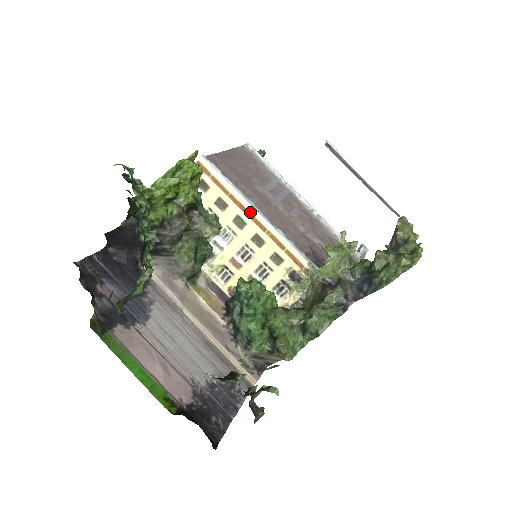
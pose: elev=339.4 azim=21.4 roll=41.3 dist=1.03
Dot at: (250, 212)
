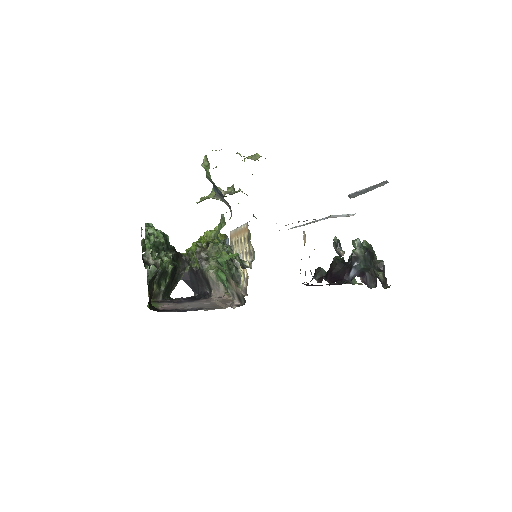
Dot at: (238, 232)
